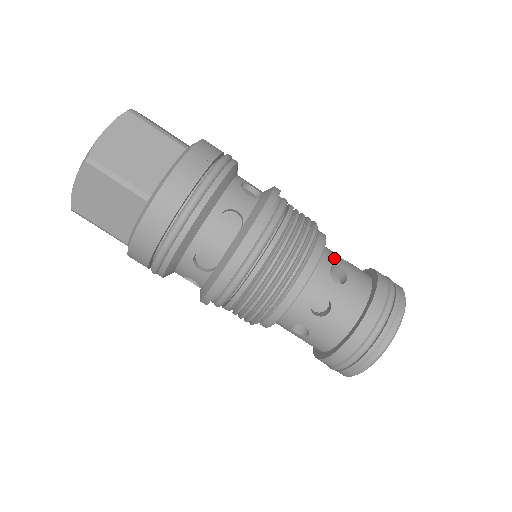
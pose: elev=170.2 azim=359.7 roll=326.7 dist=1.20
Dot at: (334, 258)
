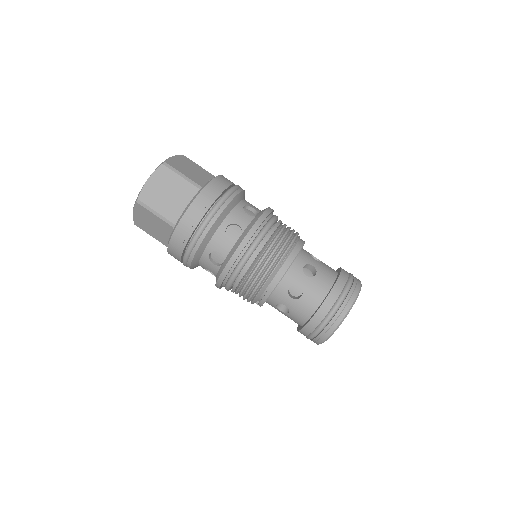
Dot at: occluded
